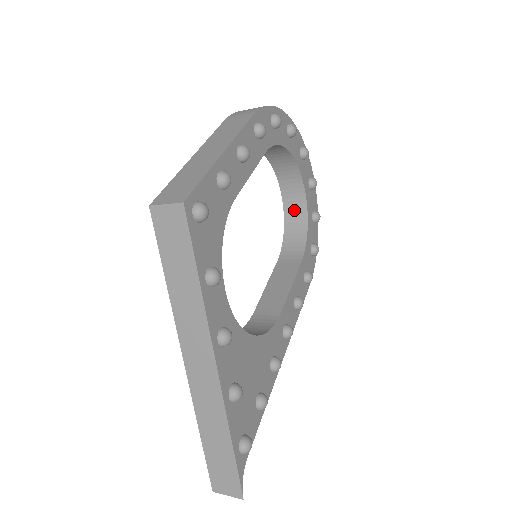
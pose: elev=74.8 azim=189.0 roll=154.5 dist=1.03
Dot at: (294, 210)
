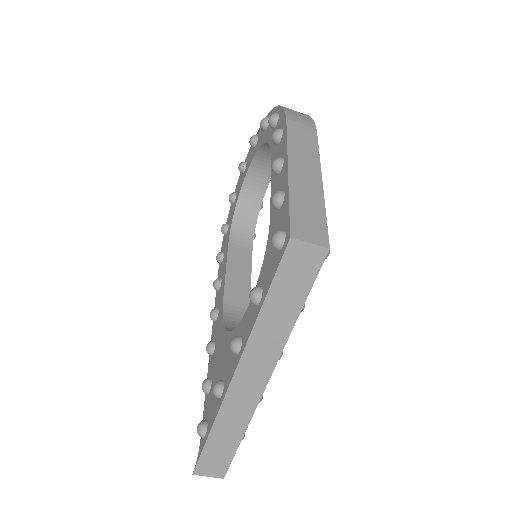
Dot at: (250, 197)
